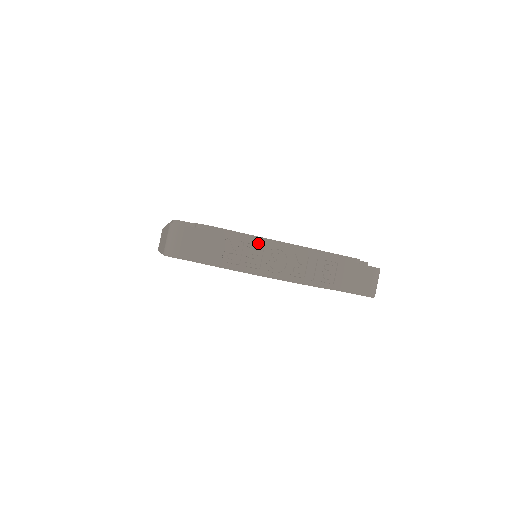
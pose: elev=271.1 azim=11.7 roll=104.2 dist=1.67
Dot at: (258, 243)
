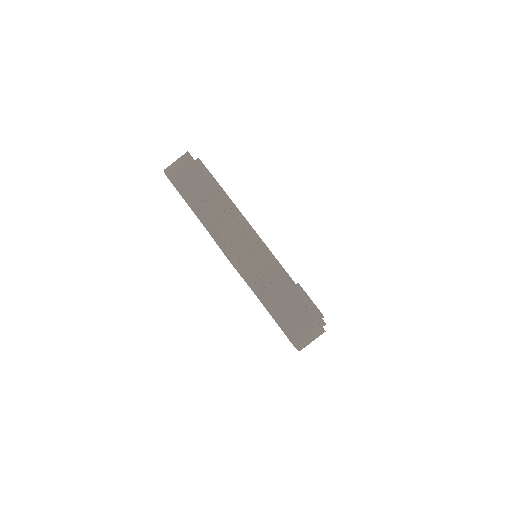
Dot at: (235, 215)
